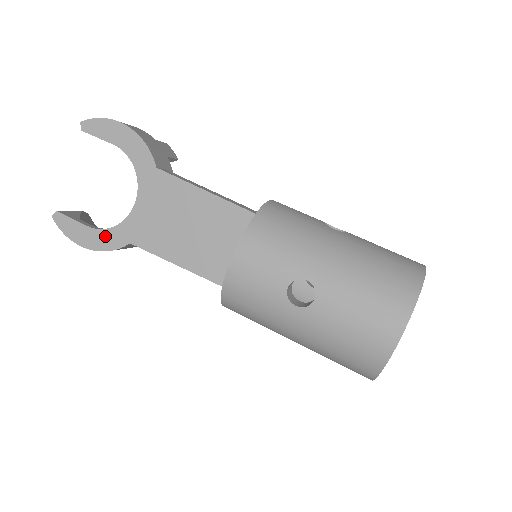
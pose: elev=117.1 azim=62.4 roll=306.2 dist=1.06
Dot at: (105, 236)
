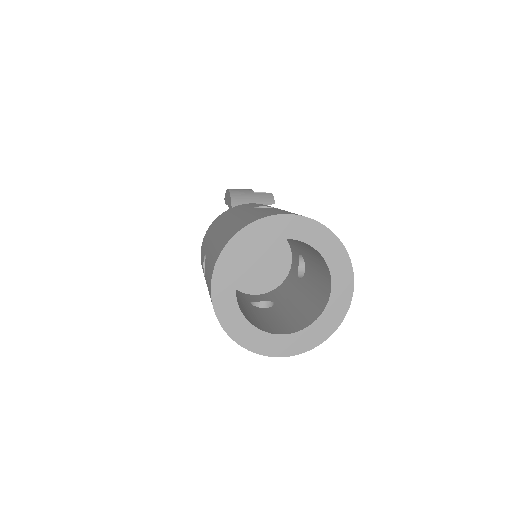
Dot at: occluded
